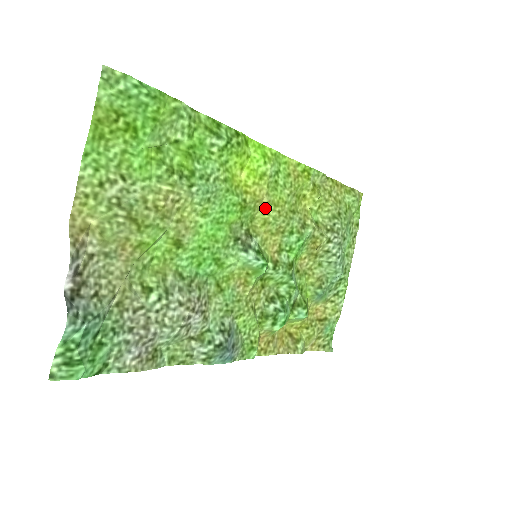
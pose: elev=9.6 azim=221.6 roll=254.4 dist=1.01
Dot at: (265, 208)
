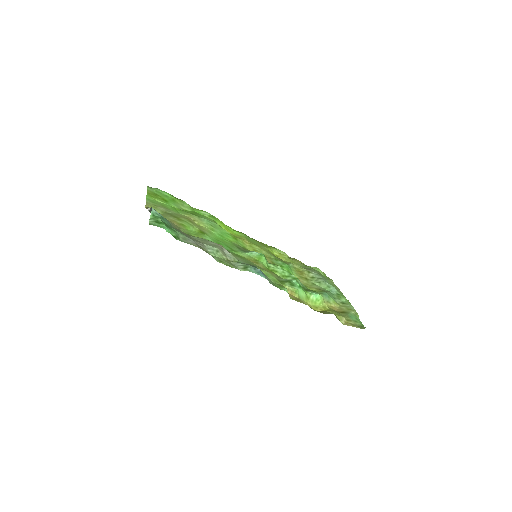
Dot at: (250, 245)
